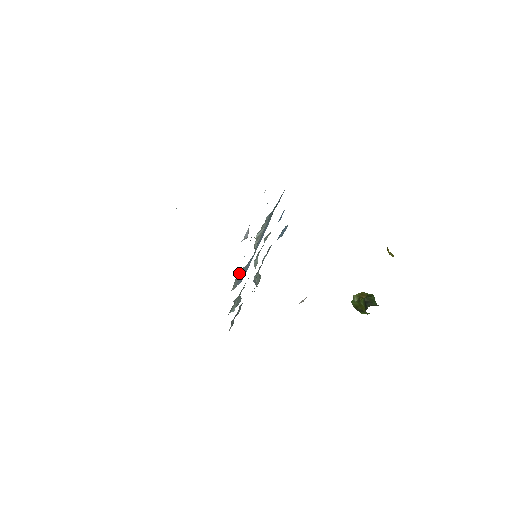
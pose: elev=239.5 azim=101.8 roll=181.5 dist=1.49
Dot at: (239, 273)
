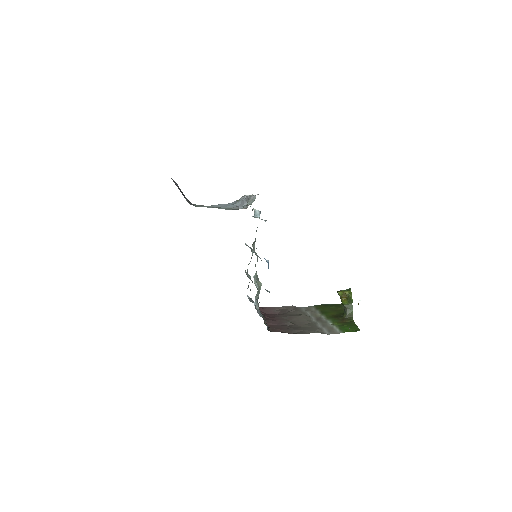
Dot at: occluded
